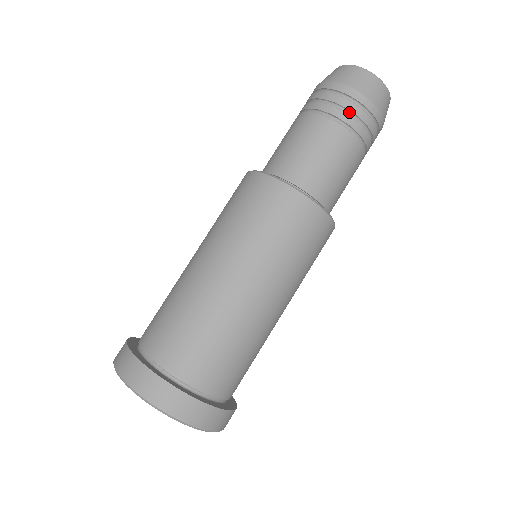
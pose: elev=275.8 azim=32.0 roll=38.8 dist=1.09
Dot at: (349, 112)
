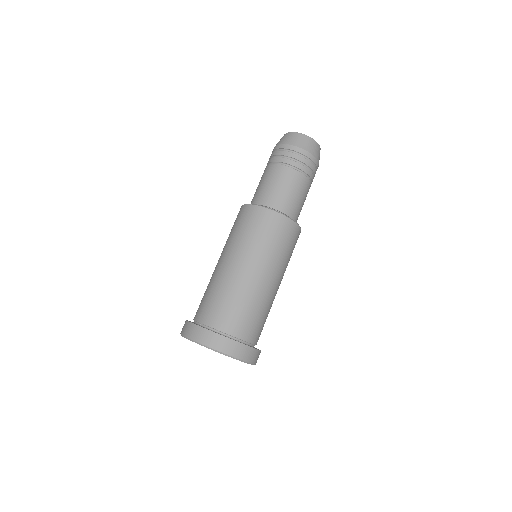
Dot at: (310, 169)
